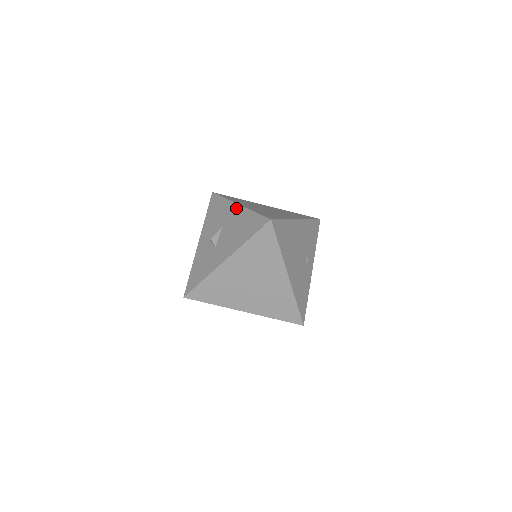
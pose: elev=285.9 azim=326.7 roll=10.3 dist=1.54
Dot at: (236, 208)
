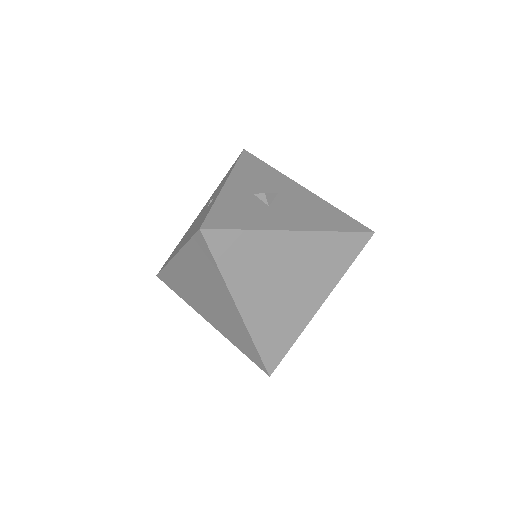
Dot at: (302, 189)
